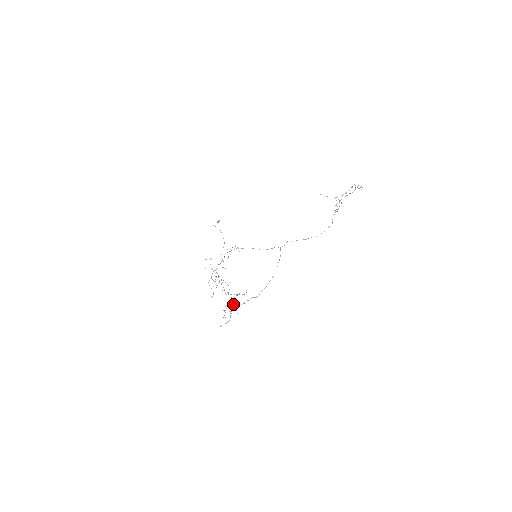
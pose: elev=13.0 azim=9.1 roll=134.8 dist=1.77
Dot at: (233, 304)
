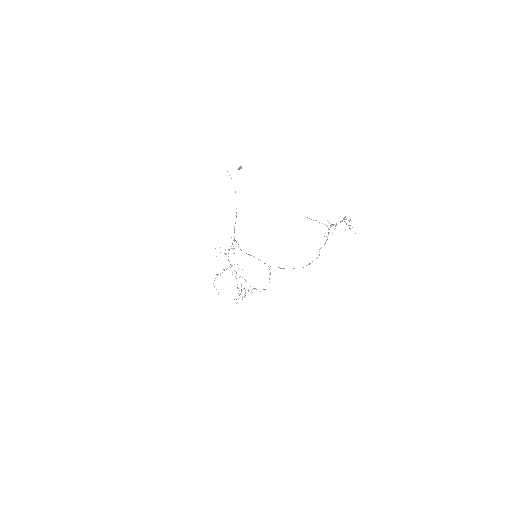
Dot at: occluded
